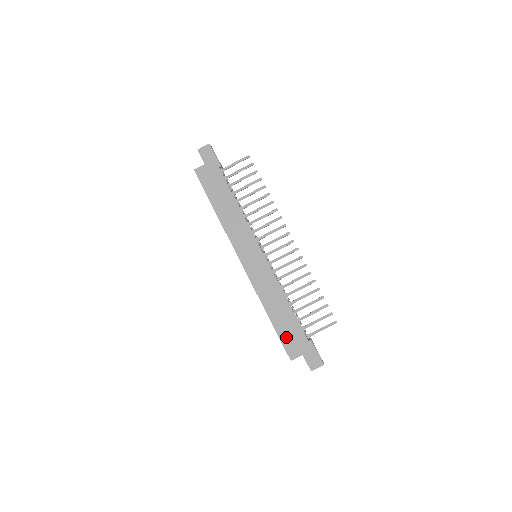
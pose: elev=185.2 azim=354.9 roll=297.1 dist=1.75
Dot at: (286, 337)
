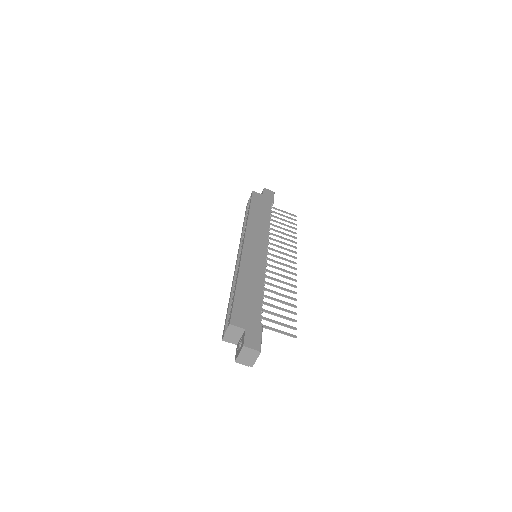
Dot at: (241, 306)
